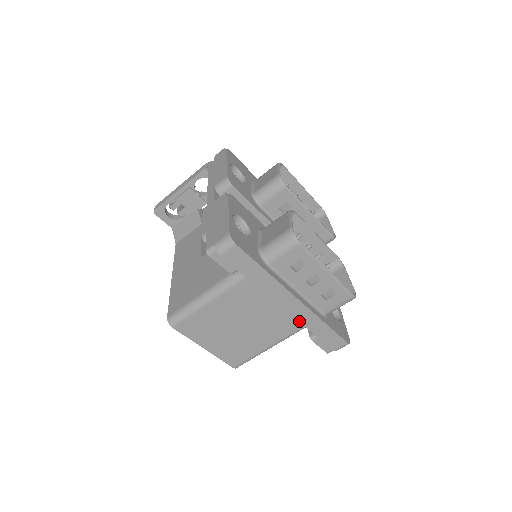
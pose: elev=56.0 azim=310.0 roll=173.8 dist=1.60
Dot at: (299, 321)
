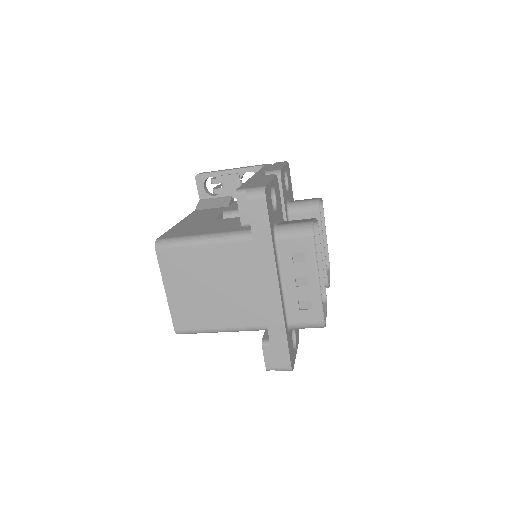
Dot at: (266, 312)
